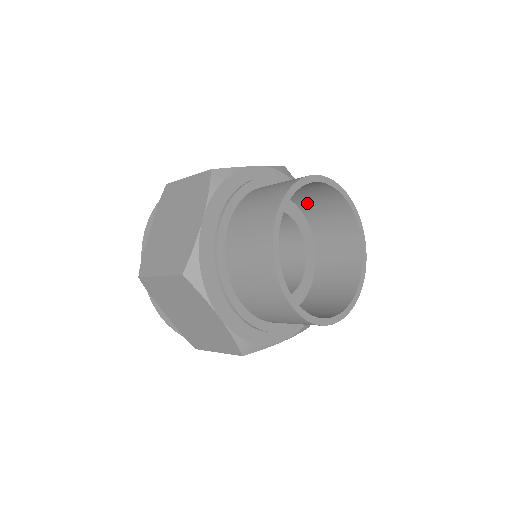
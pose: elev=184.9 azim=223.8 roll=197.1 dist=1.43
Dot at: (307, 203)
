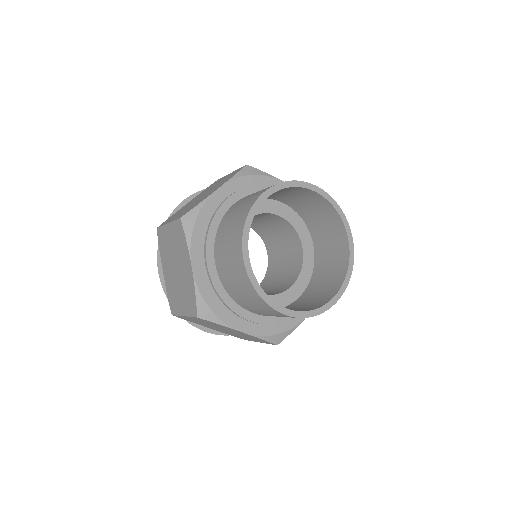
Dot at: (278, 196)
